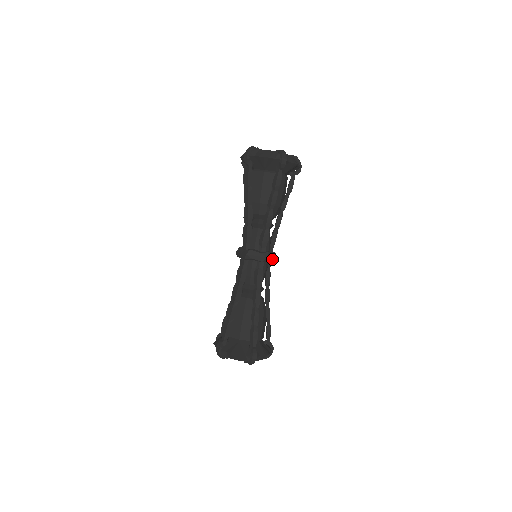
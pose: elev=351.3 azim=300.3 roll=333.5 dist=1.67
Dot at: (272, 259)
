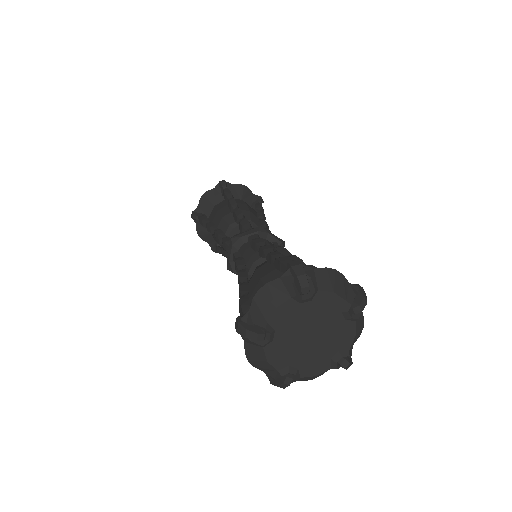
Dot at: occluded
